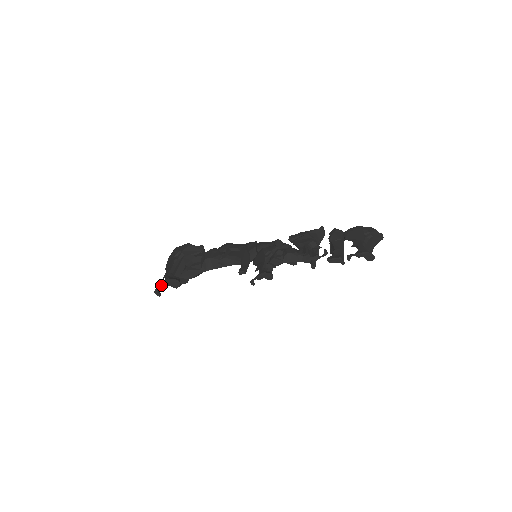
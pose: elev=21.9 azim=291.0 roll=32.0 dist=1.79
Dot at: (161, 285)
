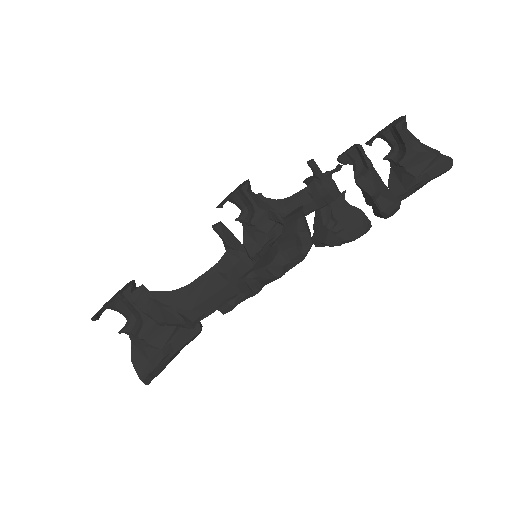
Dot at: (109, 300)
